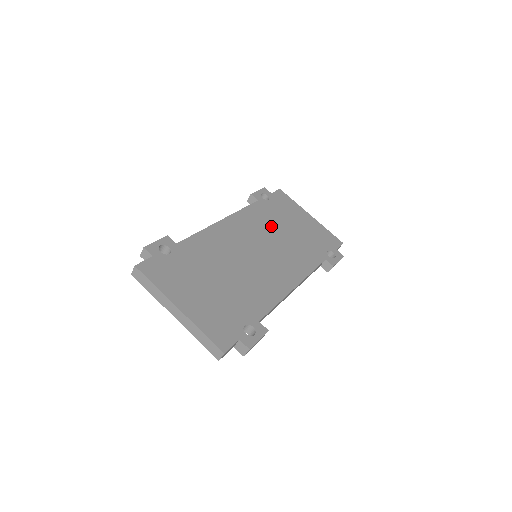
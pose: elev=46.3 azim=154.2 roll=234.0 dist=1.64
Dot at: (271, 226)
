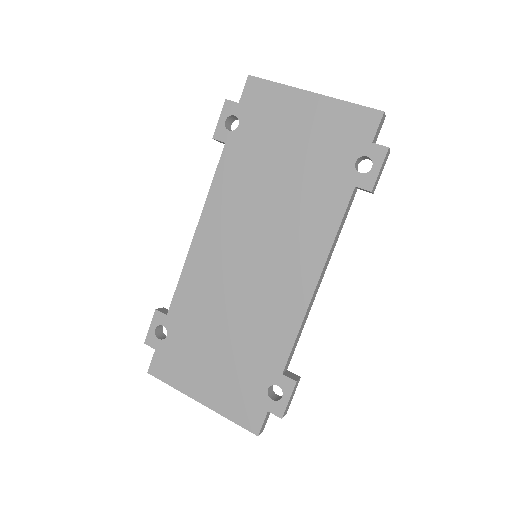
Dot at: (256, 185)
